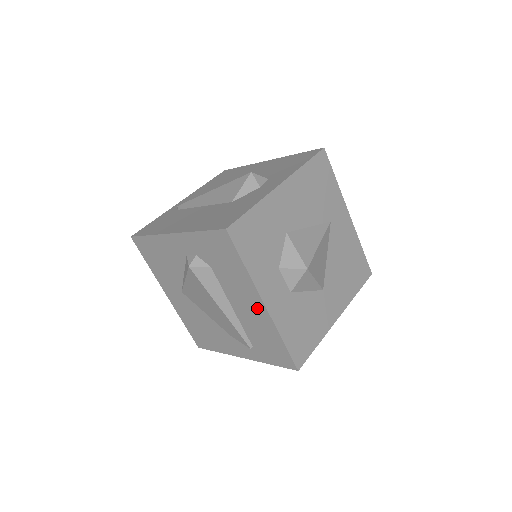
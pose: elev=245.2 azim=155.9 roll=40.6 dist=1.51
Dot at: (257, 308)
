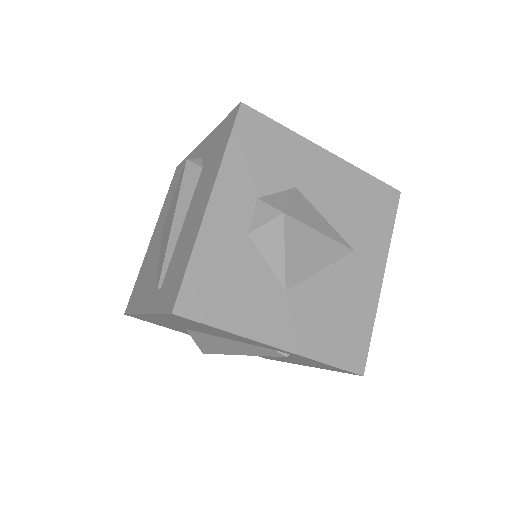
Dot at: (201, 210)
